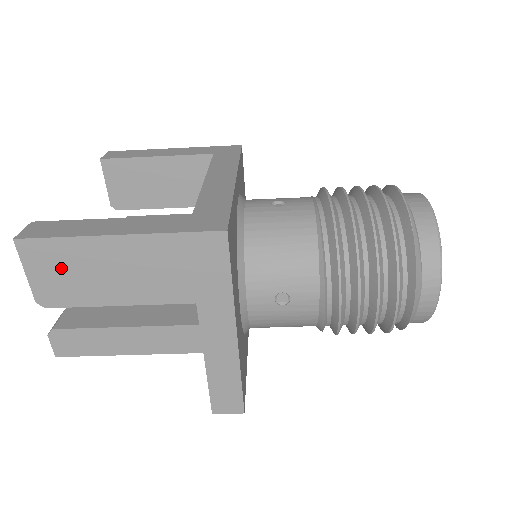
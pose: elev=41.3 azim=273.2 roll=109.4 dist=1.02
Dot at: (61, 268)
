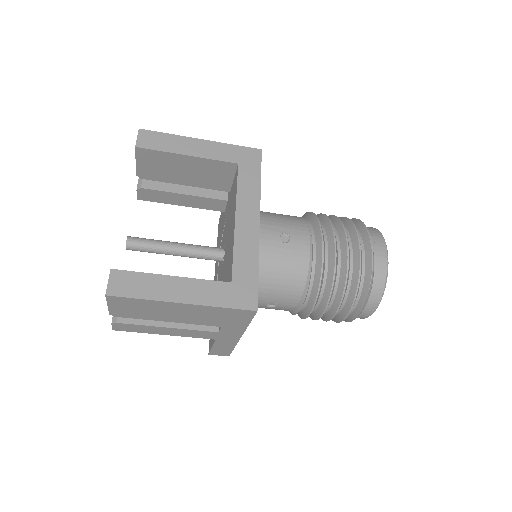
Dot at: (135, 307)
